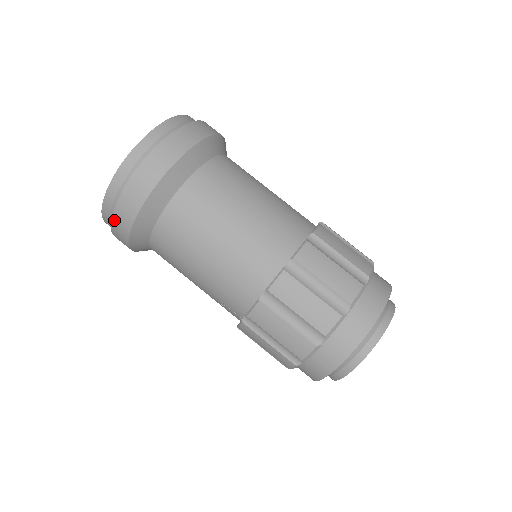
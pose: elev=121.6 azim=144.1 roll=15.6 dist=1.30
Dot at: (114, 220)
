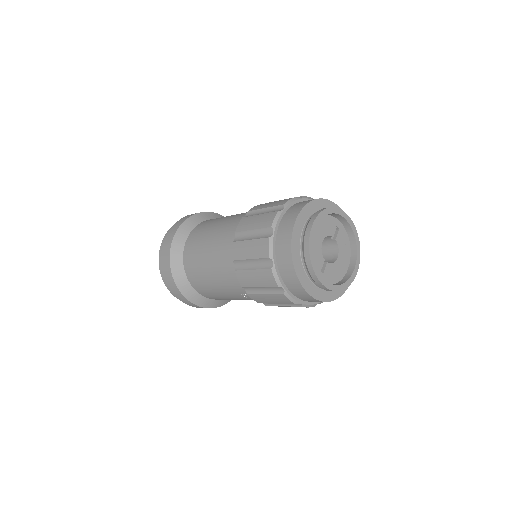
Dot at: (174, 293)
